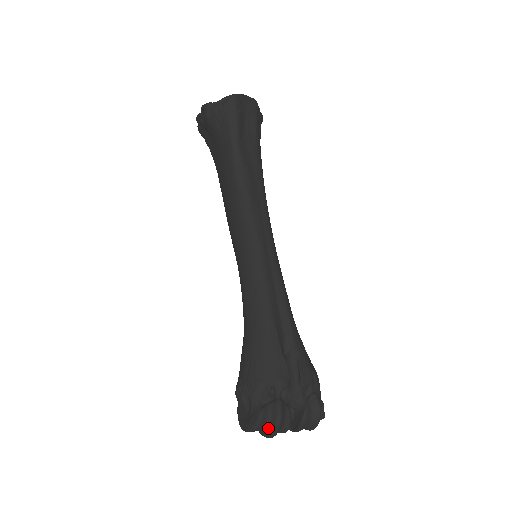
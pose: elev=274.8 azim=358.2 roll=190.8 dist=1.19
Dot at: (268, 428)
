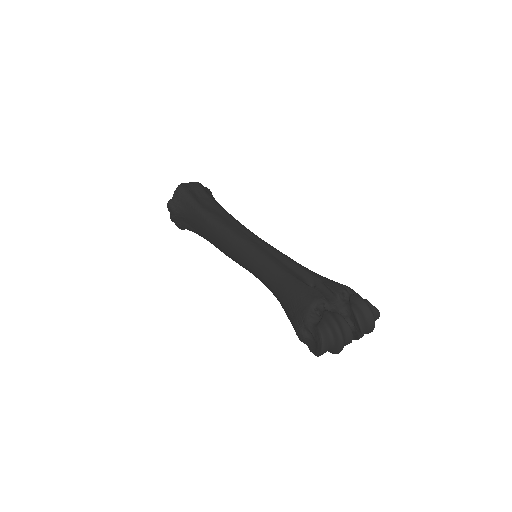
Dot at: (333, 337)
